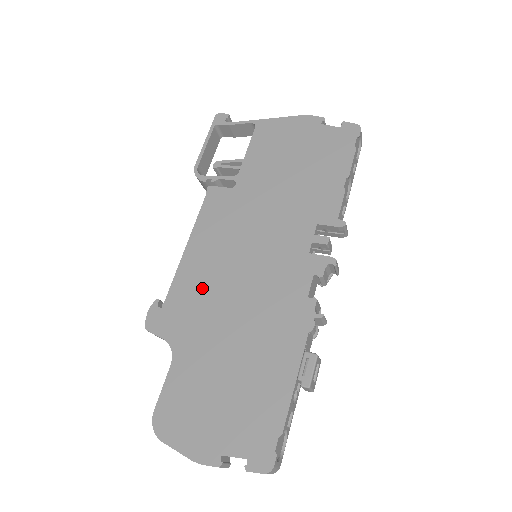
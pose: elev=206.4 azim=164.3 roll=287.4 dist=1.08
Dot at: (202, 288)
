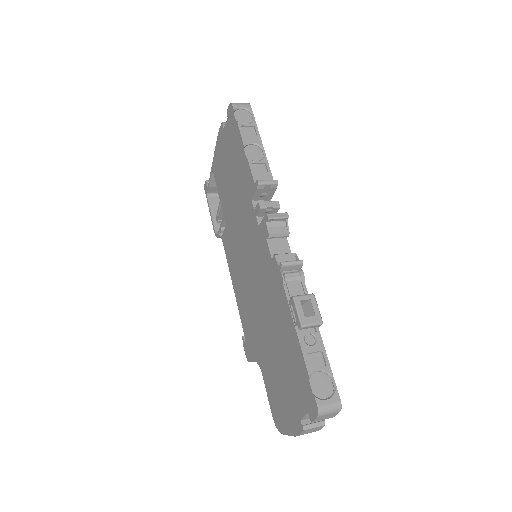
Dot at: (247, 309)
